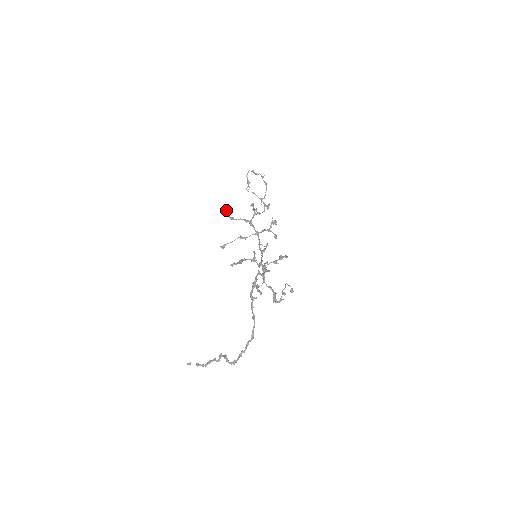
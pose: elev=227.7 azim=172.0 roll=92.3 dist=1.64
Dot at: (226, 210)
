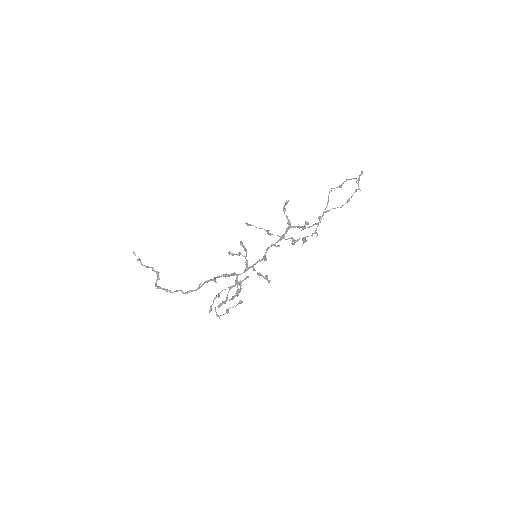
Dot at: occluded
